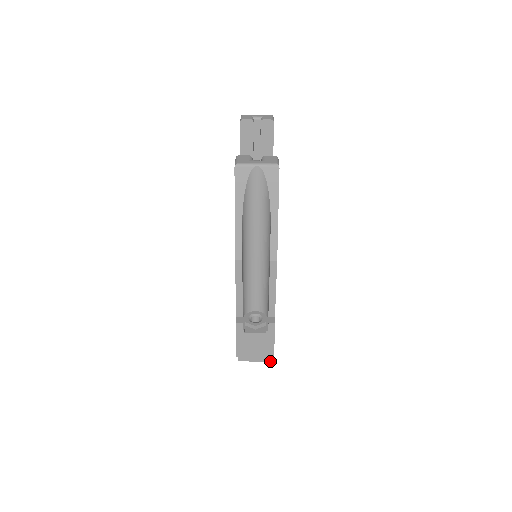
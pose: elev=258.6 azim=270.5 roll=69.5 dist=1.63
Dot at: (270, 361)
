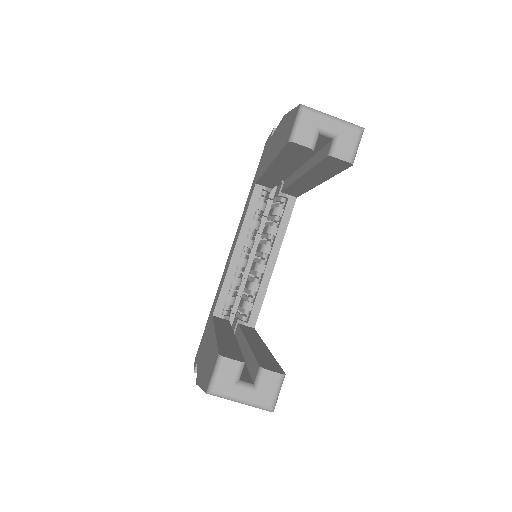
Dot at: occluded
